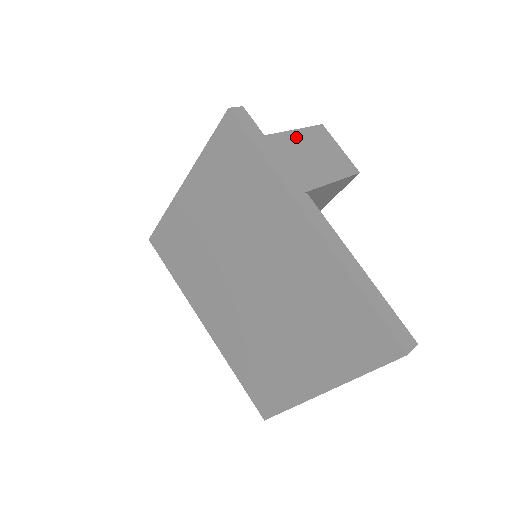
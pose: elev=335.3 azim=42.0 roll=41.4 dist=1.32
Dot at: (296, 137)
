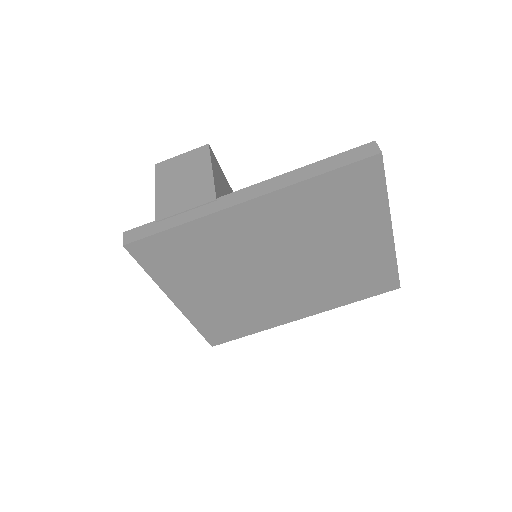
Dot at: (163, 192)
